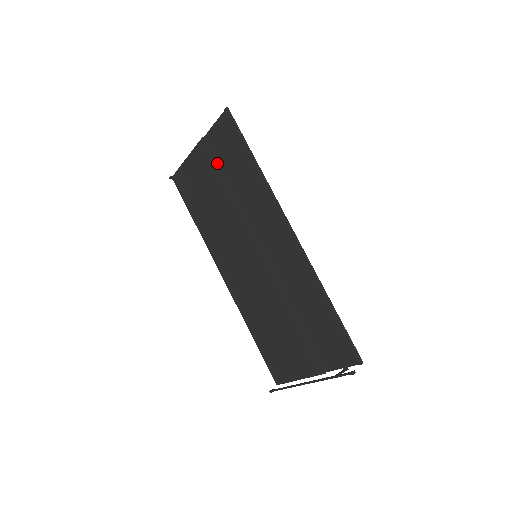
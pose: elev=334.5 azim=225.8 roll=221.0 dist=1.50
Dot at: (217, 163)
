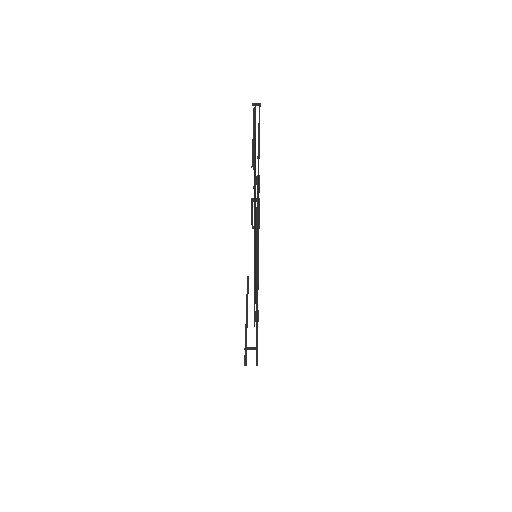
Dot at: occluded
